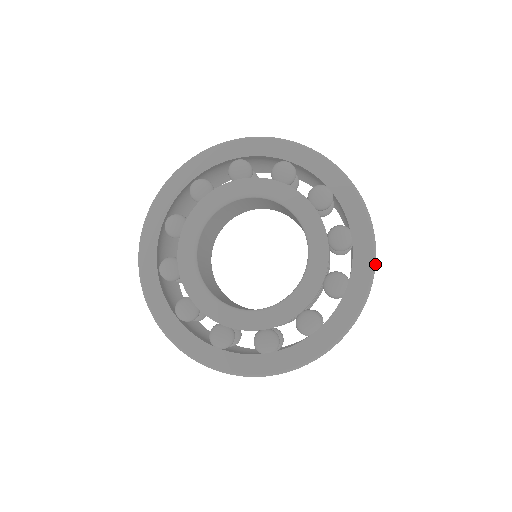
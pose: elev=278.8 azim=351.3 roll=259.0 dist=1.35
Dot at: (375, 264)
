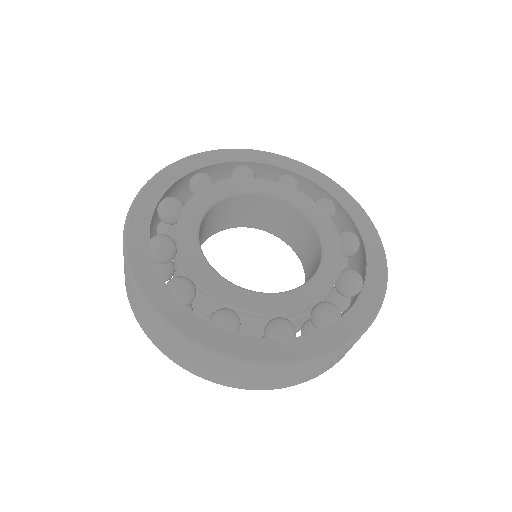
Dot at: (328, 356)
